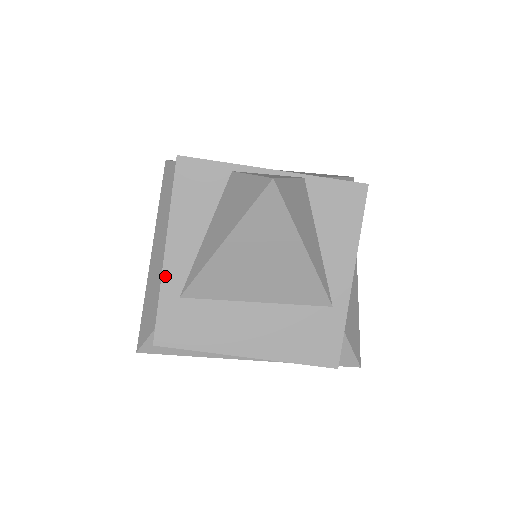
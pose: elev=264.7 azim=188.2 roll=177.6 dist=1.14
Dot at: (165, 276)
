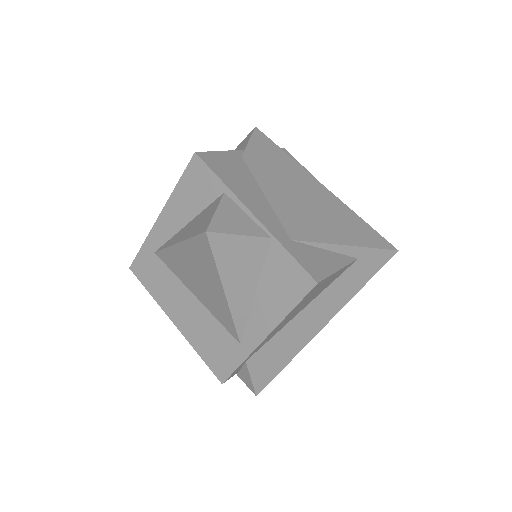
Dot at: (153, 232)
